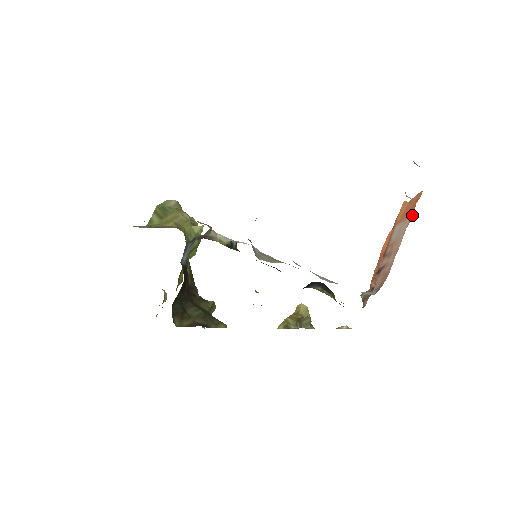
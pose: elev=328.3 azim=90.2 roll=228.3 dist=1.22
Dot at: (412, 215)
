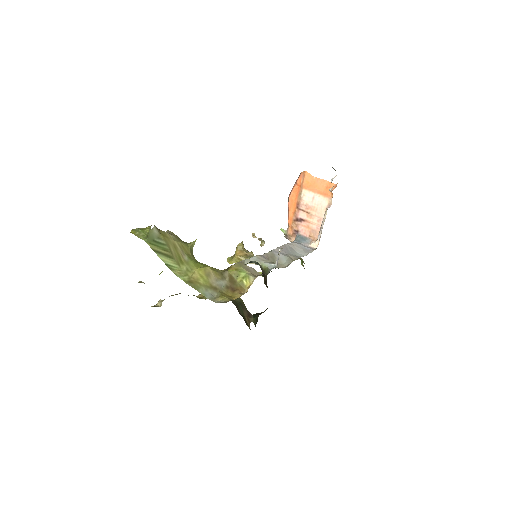
Dot at: (331, 200)
